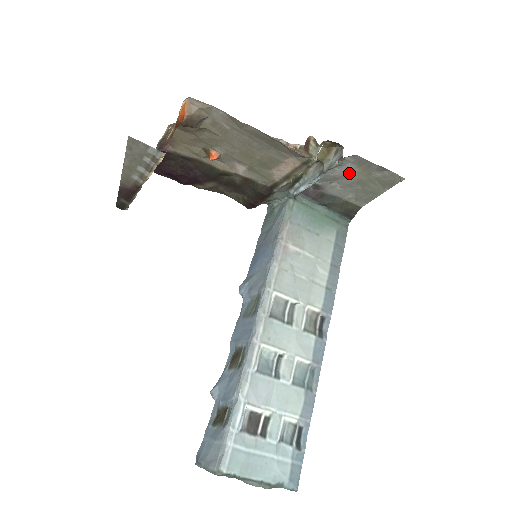
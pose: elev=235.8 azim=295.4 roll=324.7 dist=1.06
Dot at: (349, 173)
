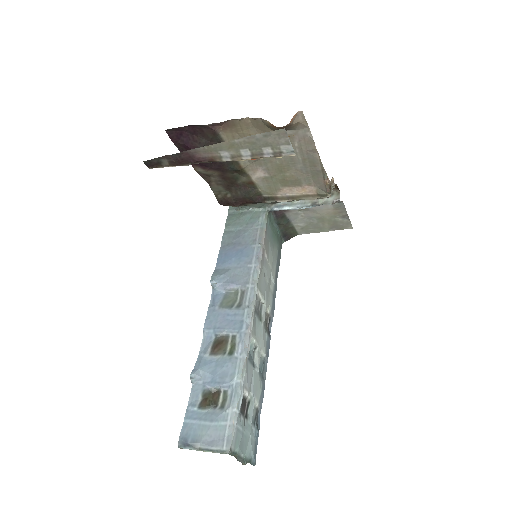
Dot at: (322, 210)
